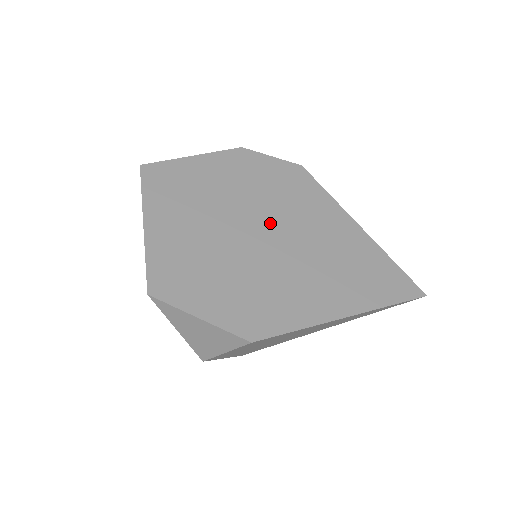
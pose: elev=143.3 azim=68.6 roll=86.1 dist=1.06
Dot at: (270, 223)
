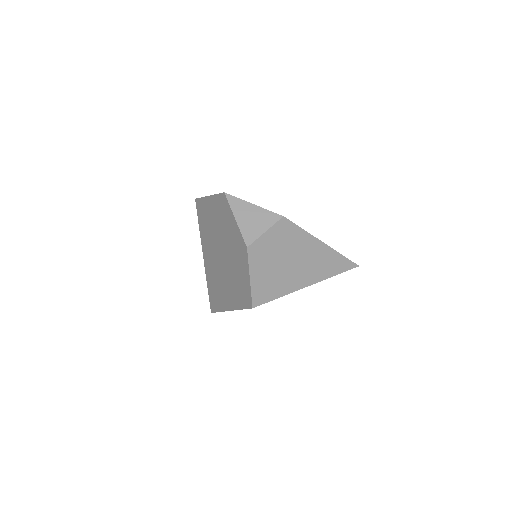
Dot at: occluded
